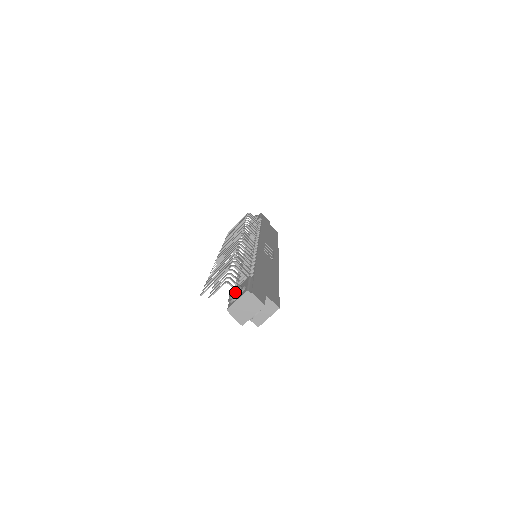
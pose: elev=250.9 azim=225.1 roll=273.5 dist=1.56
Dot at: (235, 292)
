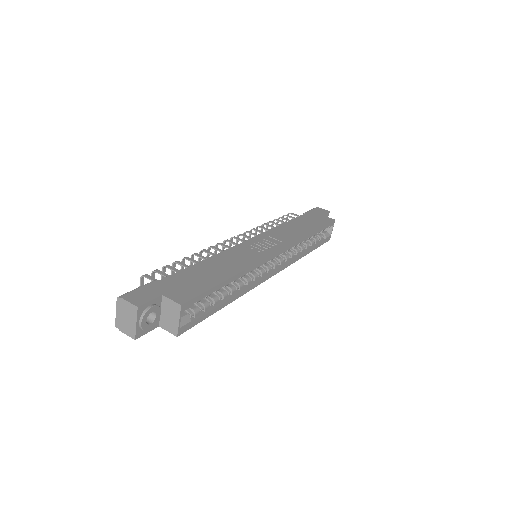
Dot at: occluded
